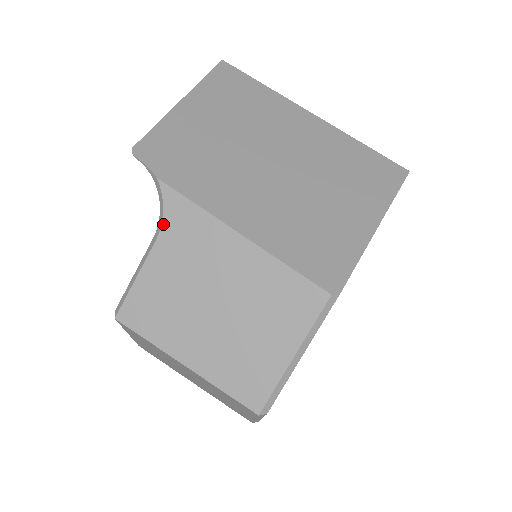
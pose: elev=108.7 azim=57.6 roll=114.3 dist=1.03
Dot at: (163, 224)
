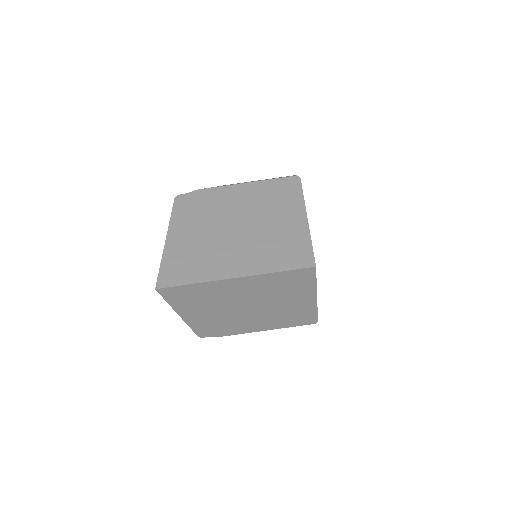
Dot at: occluded
